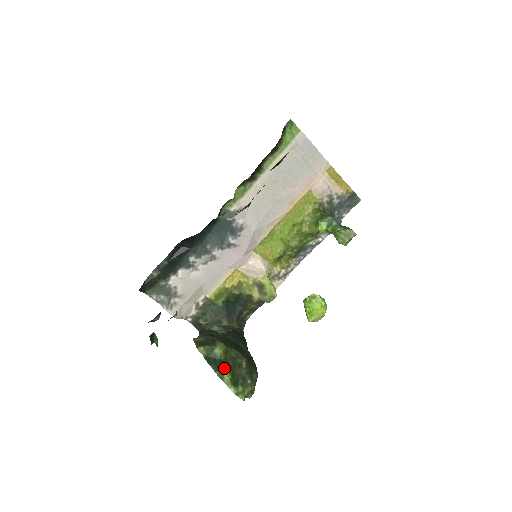
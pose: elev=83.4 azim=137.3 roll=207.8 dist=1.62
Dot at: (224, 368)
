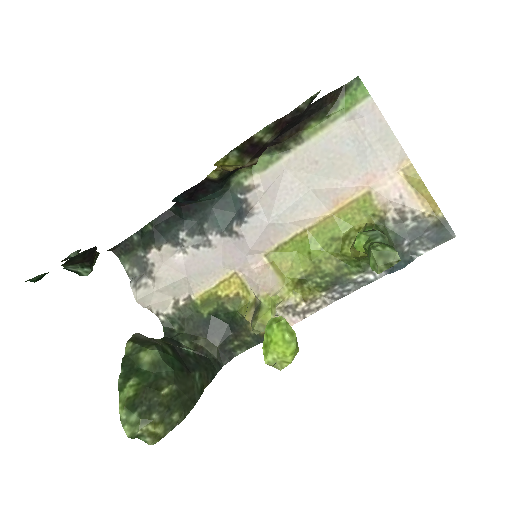
Dot at: (133, 379)
